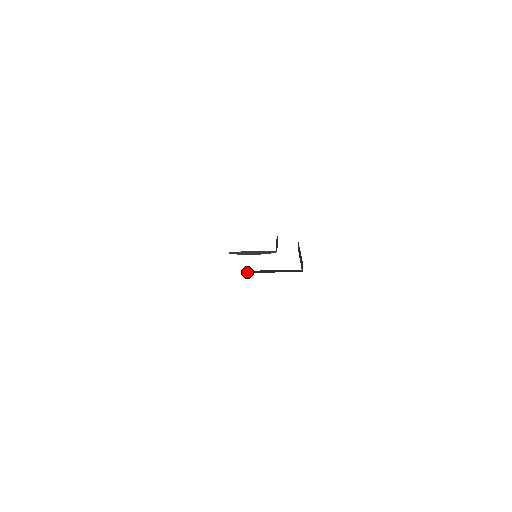
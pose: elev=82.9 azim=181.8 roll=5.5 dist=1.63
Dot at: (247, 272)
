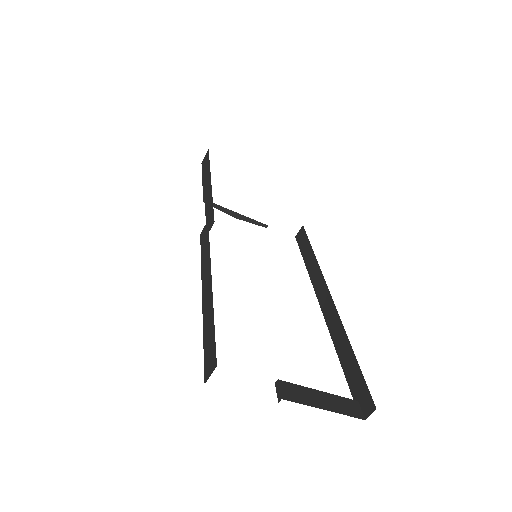
Dot at: (291, 396)
